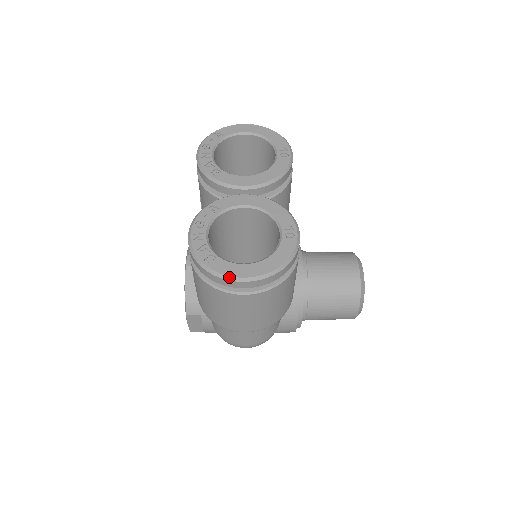
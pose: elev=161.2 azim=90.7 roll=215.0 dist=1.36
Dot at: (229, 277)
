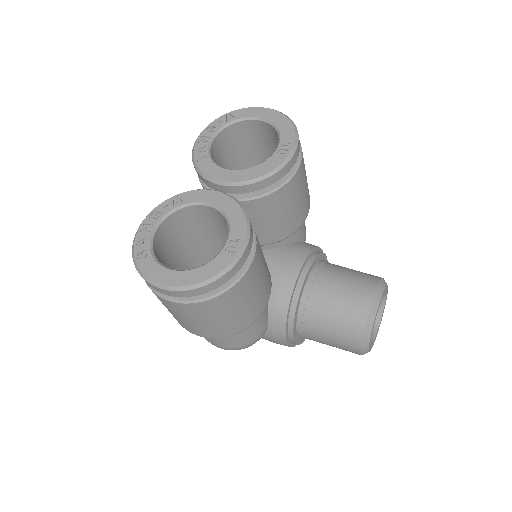
Dot at: (148, 279)
